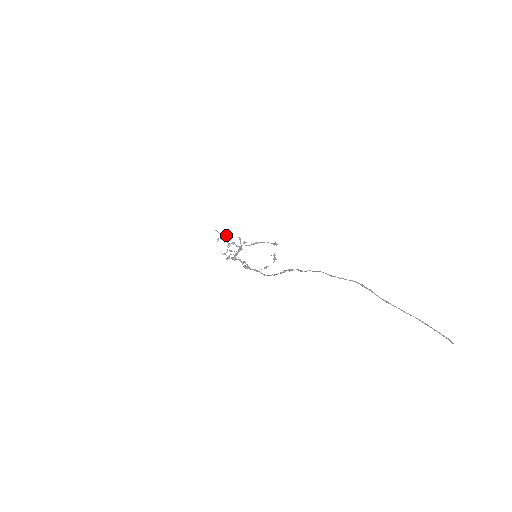
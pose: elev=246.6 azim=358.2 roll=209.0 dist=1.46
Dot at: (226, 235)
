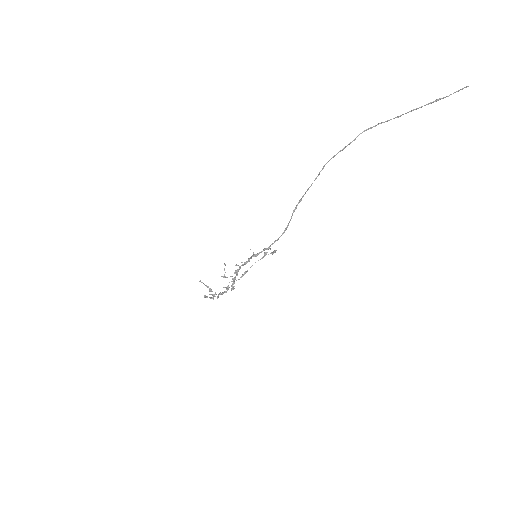
Dot at: occluded
